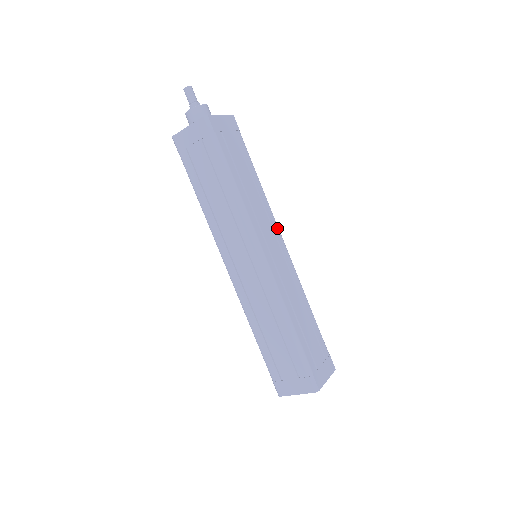
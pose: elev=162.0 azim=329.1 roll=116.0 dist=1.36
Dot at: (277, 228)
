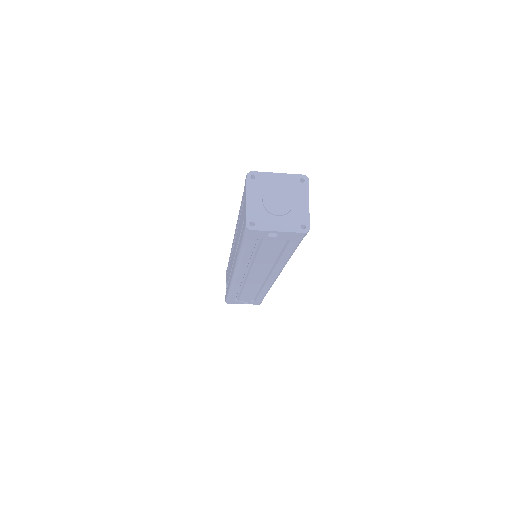
Dot at: occluded
